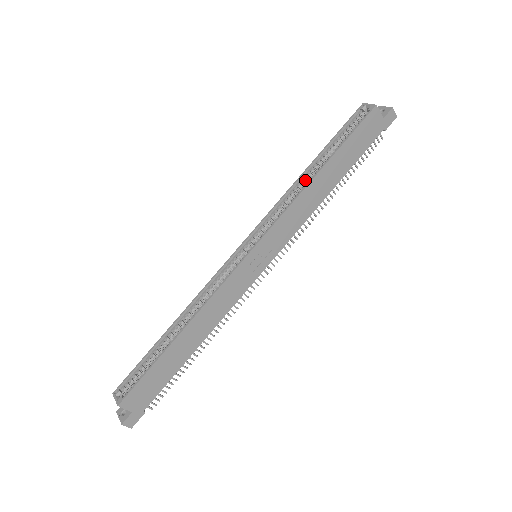
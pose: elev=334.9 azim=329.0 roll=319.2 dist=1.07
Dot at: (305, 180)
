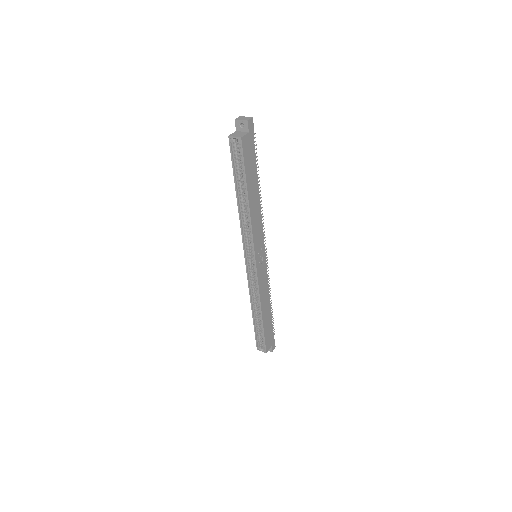
Dot at: (243, 207)
